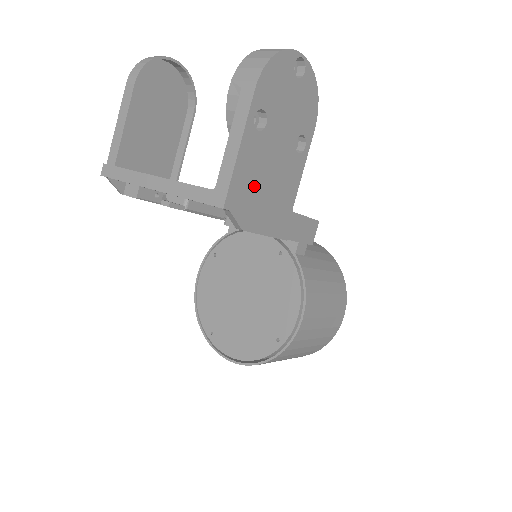
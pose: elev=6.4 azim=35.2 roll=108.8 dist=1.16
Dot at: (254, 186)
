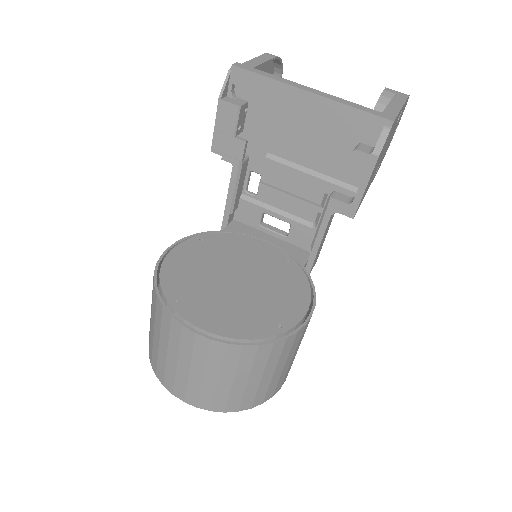
Dot at: (386, 143)
